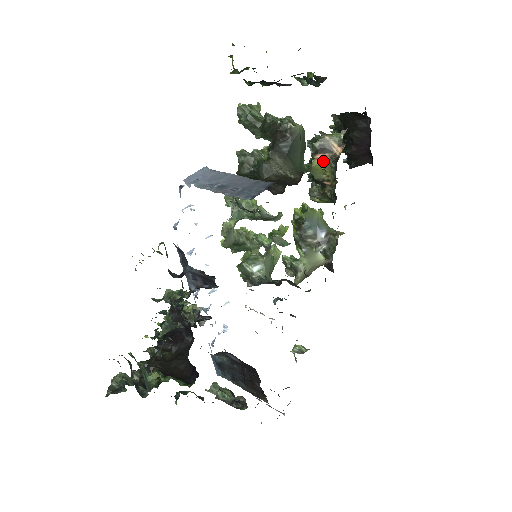
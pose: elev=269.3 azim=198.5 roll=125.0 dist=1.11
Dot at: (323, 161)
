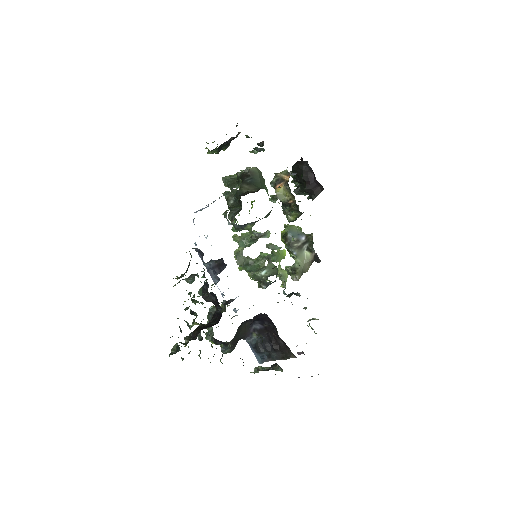
Dot at: (281, 188)
